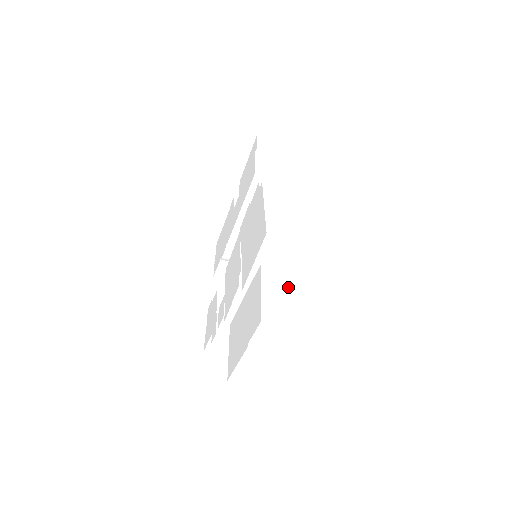
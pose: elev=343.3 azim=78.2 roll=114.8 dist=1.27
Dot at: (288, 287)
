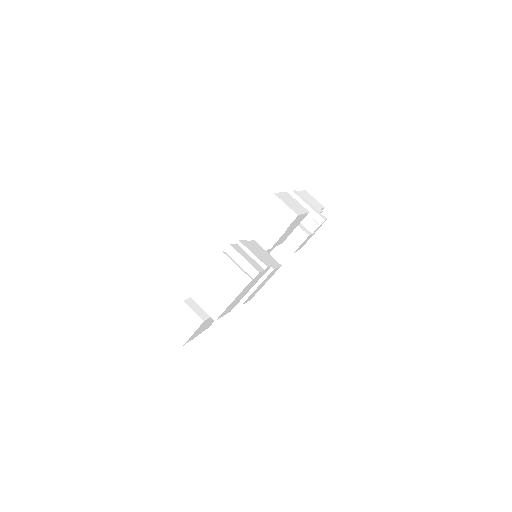
Dot at: (187, 320)
